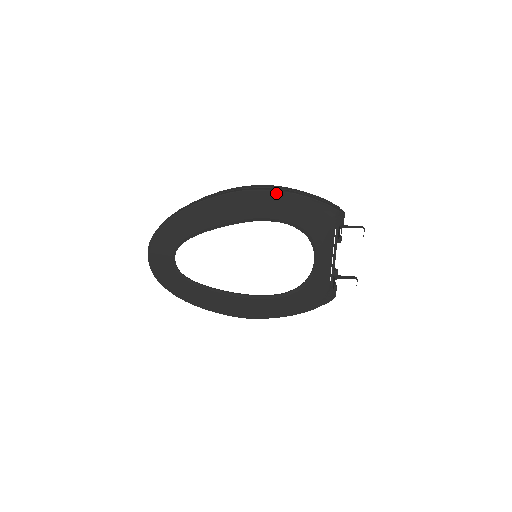
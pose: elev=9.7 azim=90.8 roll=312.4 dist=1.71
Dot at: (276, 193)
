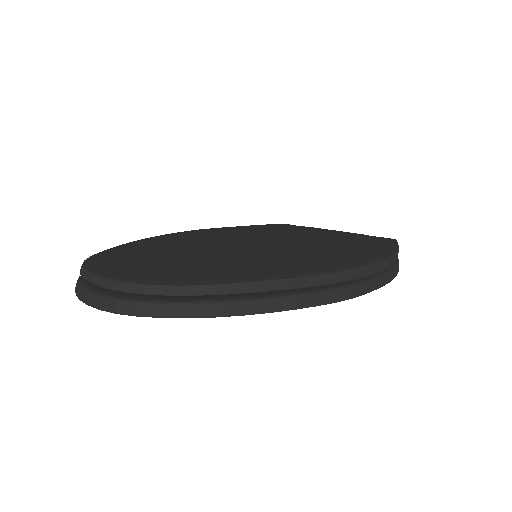
Dot at: occluded
